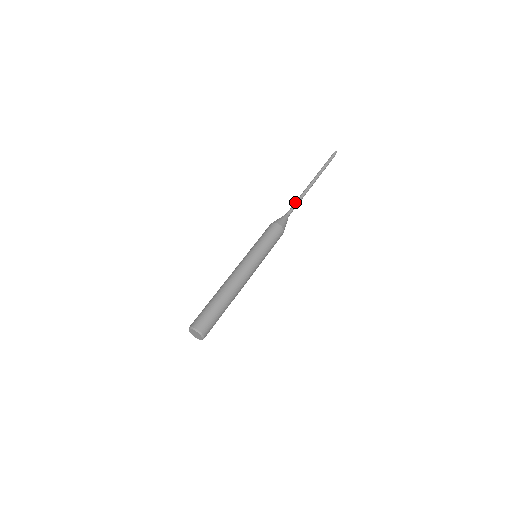
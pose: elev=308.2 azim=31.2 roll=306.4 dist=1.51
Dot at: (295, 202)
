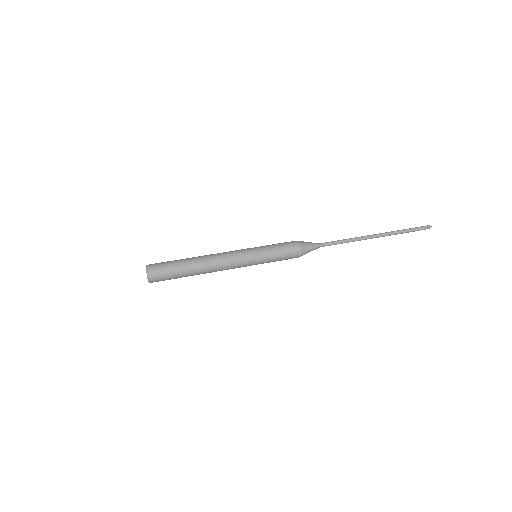
Dot at: (338, 240)
